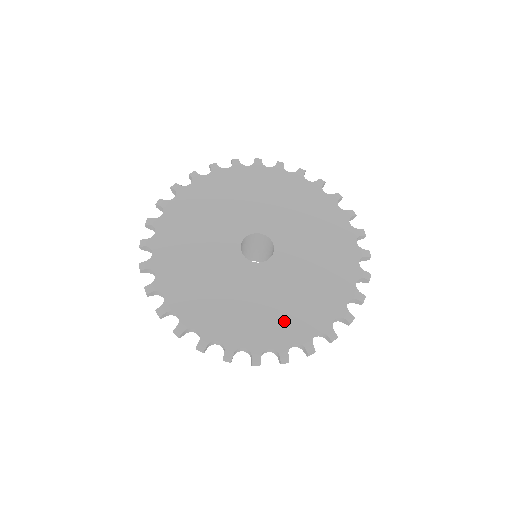
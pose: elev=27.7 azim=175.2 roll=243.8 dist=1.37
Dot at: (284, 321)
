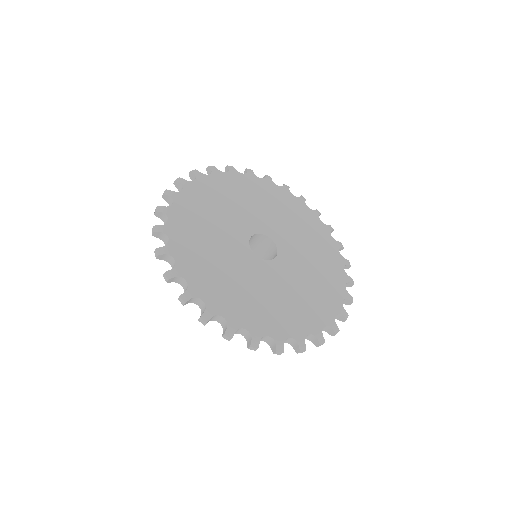
Dot at: (319, 300)
